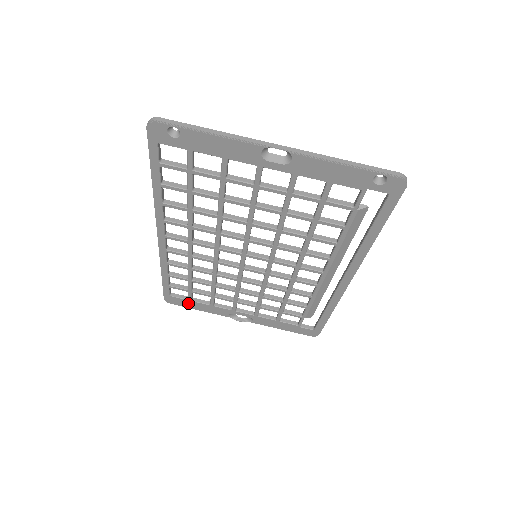
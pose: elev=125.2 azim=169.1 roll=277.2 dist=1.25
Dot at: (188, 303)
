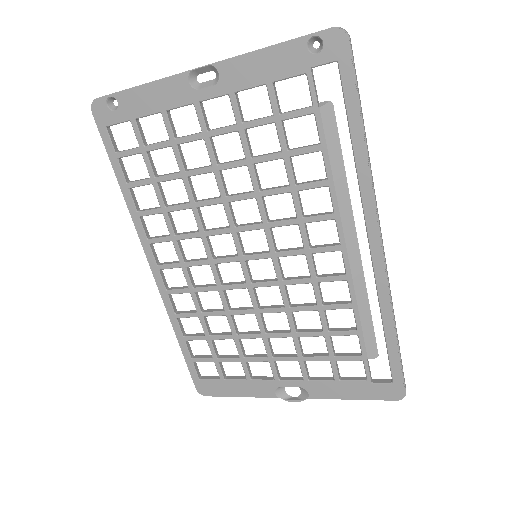
Dot at: (222, 386)
